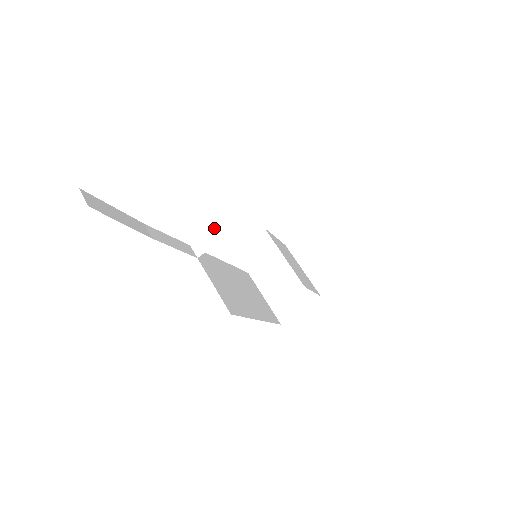
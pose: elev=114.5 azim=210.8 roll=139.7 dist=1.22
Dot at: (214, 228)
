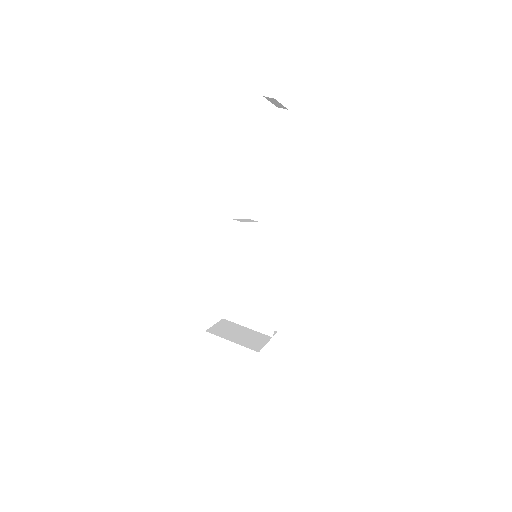
Dot at: (240, 219)
